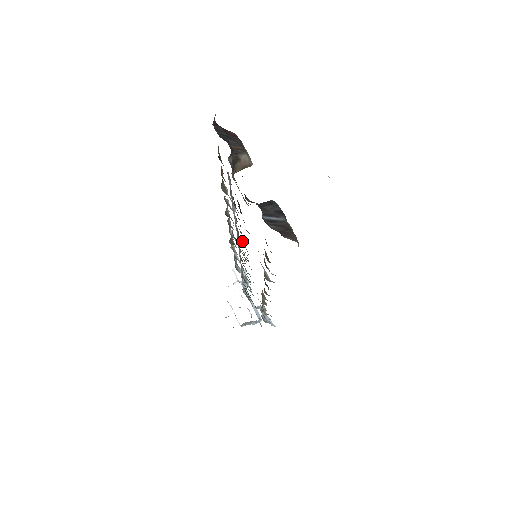
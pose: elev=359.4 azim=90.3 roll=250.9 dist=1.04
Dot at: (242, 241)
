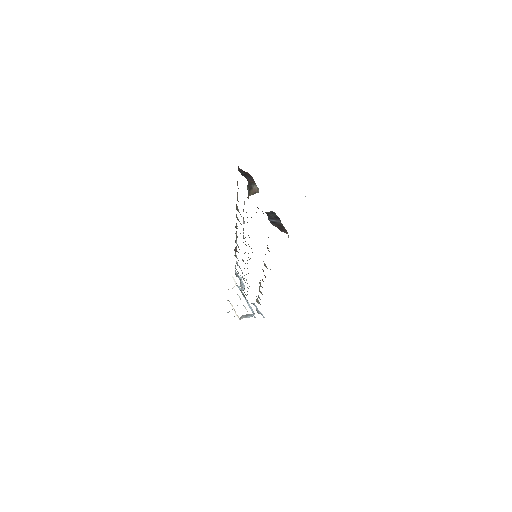
Dot at: occluded
